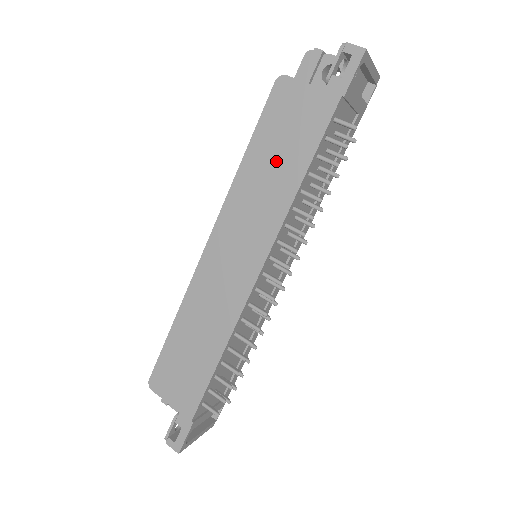
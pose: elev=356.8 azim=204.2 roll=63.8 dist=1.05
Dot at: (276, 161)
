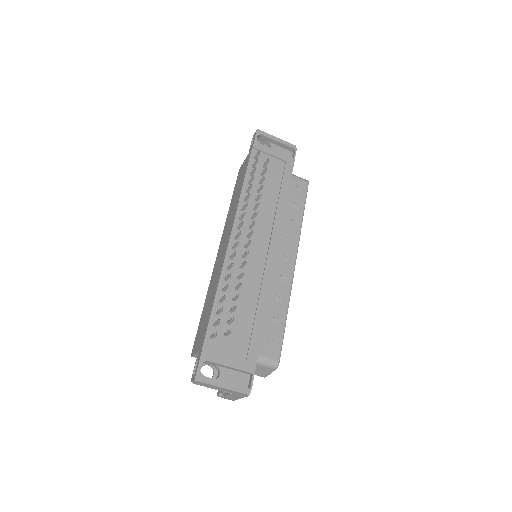
Dot at: (237, 192)
